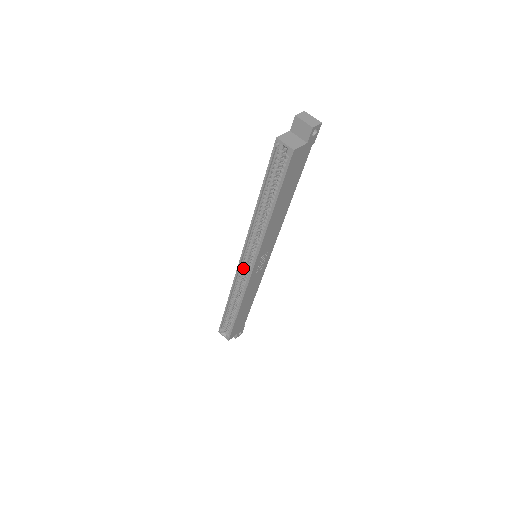
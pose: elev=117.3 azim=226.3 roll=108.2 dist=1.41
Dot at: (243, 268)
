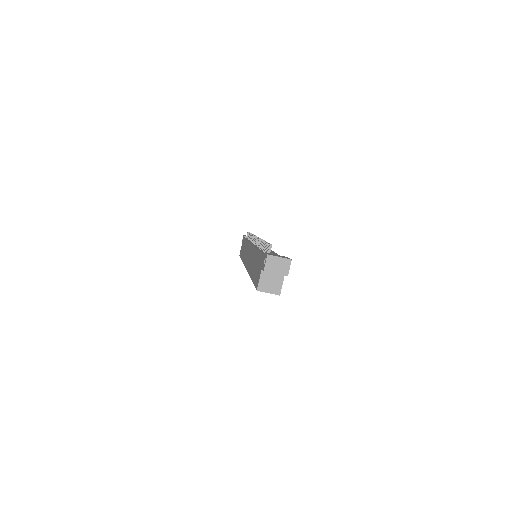
Dot at: occluded
